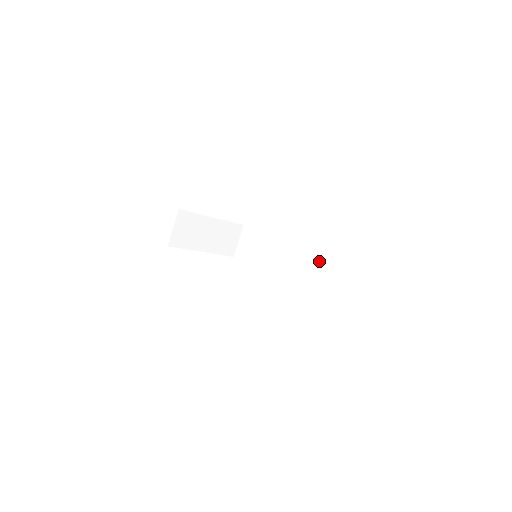
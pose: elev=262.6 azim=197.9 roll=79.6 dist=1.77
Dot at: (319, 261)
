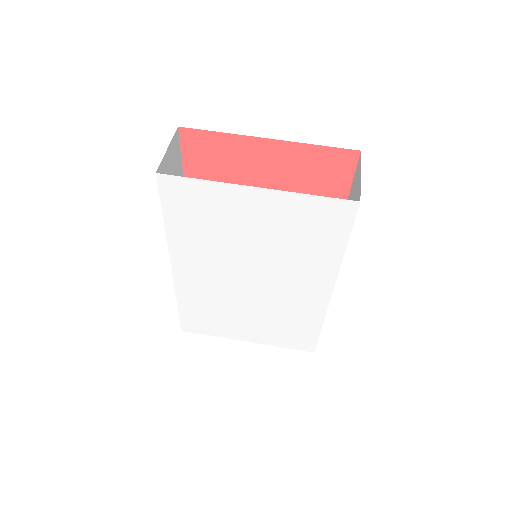
Dot at: occluded
